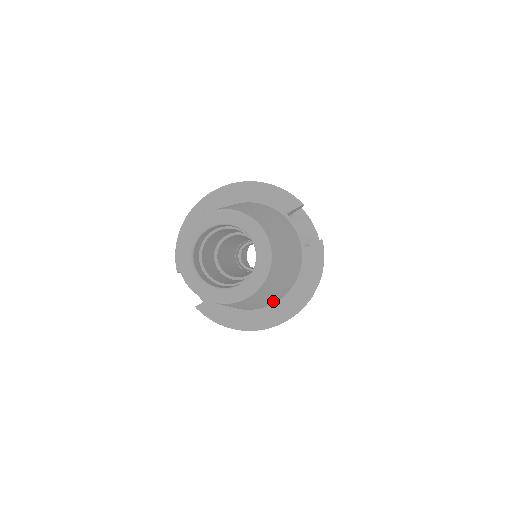
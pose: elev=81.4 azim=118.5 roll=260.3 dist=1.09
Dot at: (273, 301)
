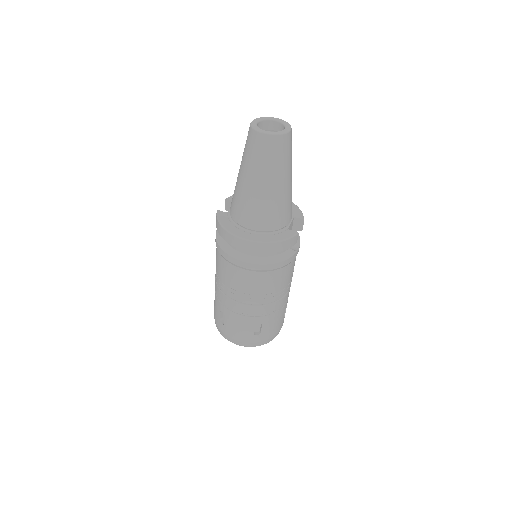
Dot at: (254, 217)
